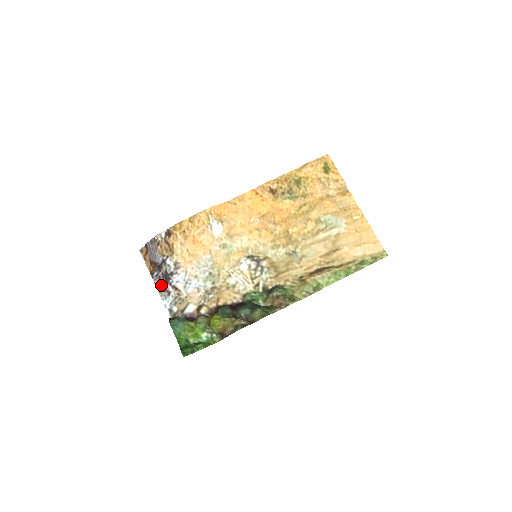
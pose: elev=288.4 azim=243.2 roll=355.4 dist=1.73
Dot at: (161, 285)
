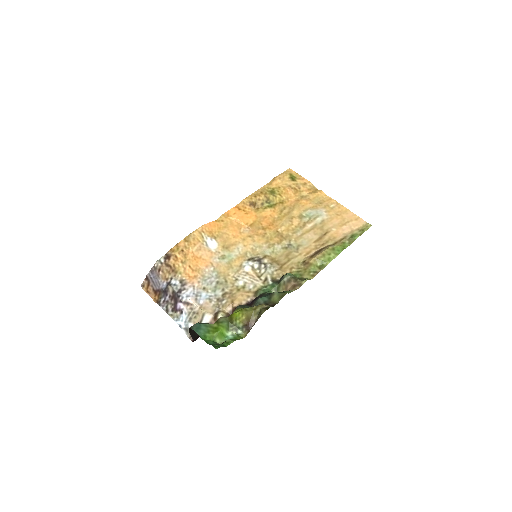
Dot at: (171, 308)
